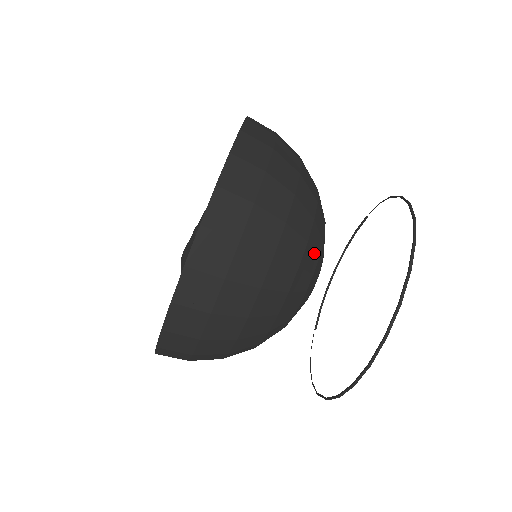
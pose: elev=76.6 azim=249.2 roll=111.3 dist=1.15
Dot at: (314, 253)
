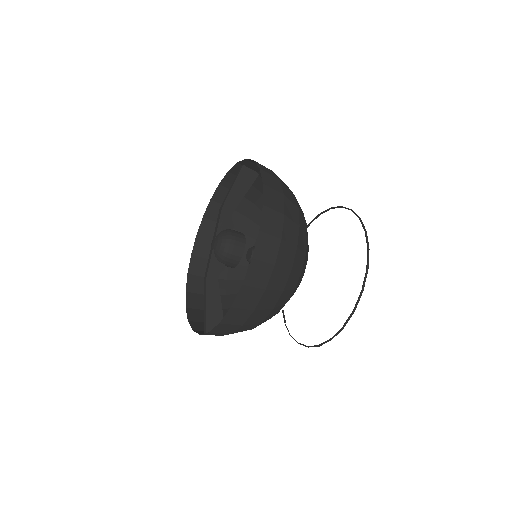
Dot at: occluded
